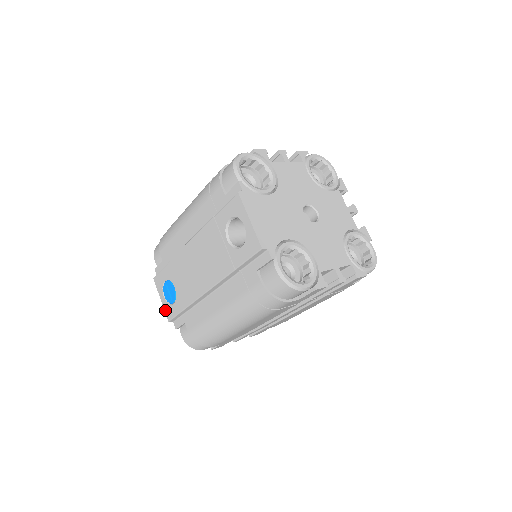
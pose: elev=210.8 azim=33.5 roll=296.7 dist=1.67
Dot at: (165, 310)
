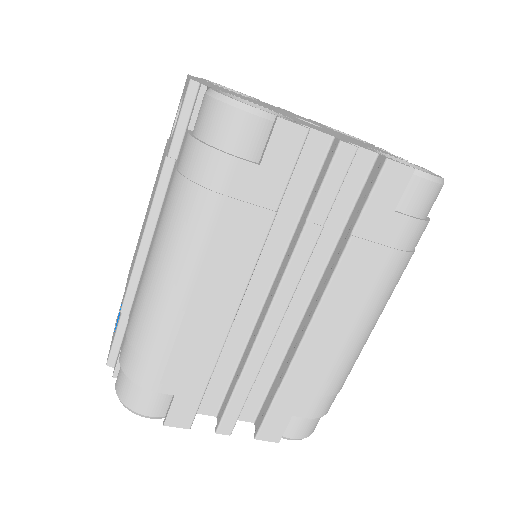
Dot at: (109, 350)
